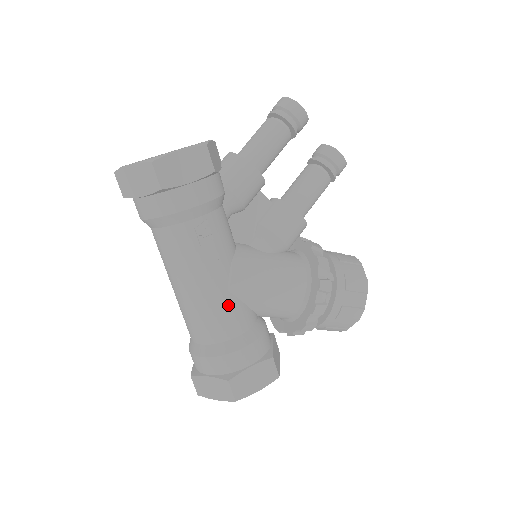
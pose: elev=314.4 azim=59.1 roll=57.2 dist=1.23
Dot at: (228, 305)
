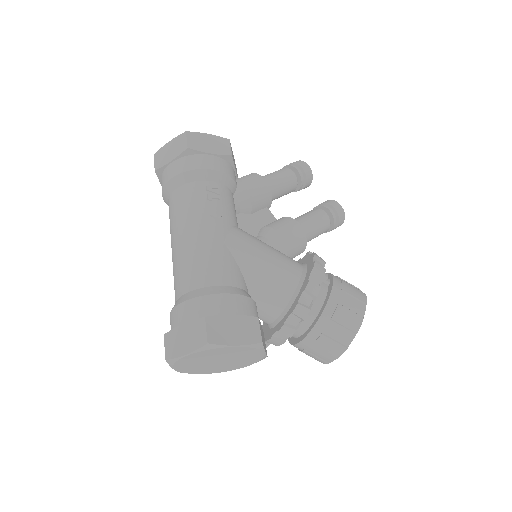
Dot at: (221, 254)
